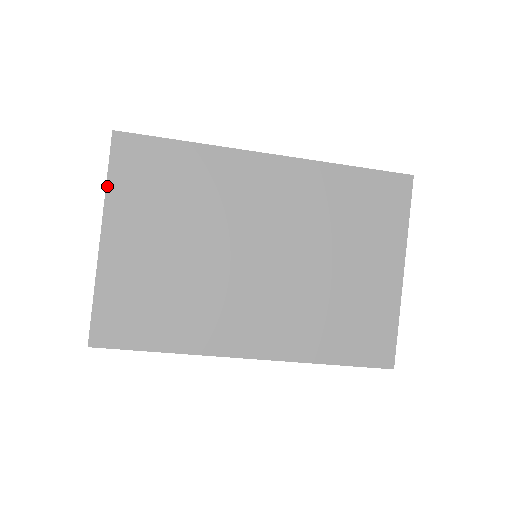
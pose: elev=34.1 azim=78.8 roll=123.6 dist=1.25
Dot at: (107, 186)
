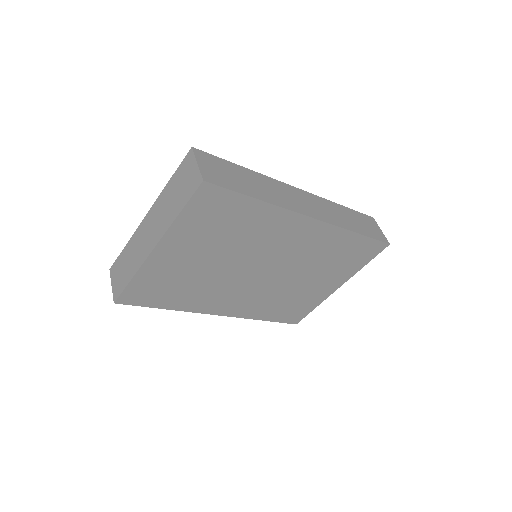
Dot at: (177, 218)
